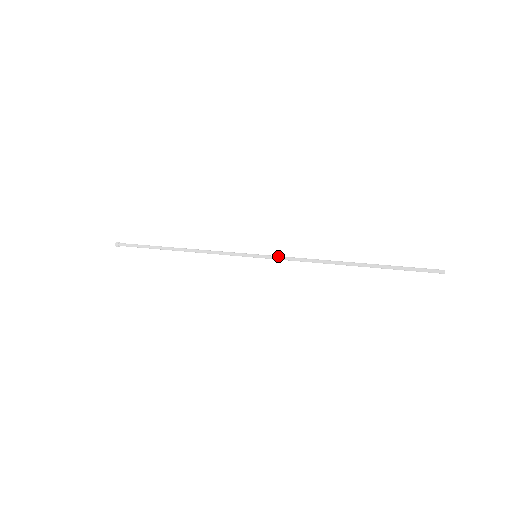
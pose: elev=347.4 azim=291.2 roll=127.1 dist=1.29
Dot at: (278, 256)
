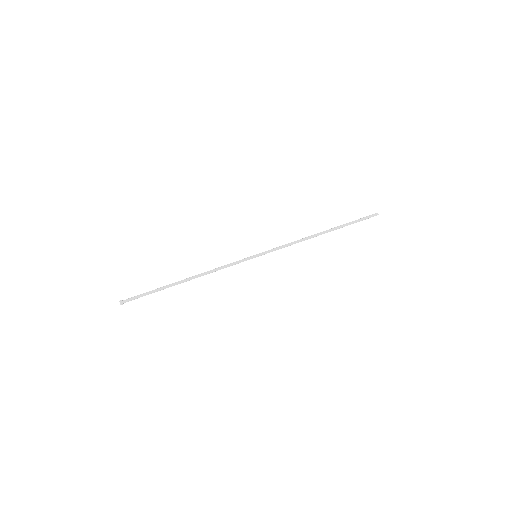
Dot at: (274, 250)
